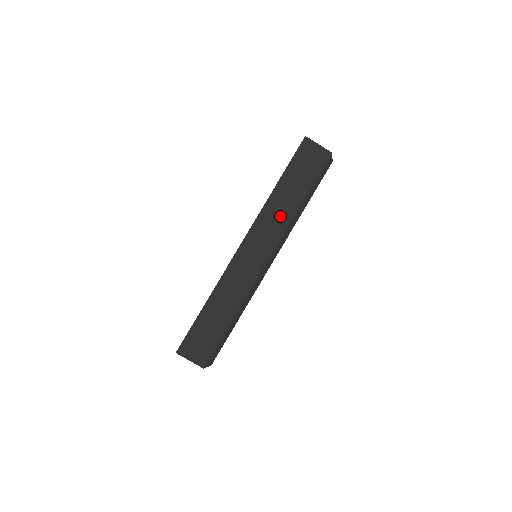
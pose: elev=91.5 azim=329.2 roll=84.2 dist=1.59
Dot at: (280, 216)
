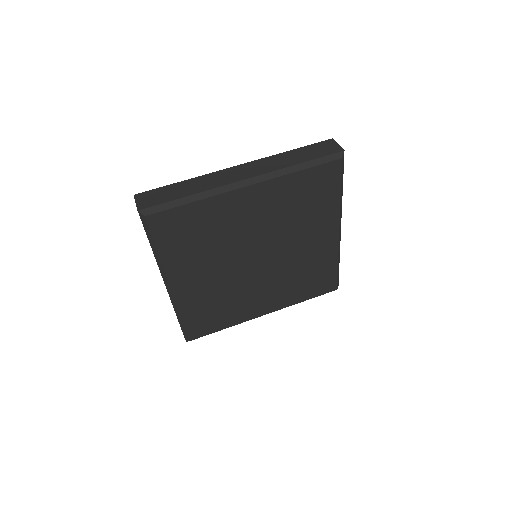
Dot at: (277, 164)
